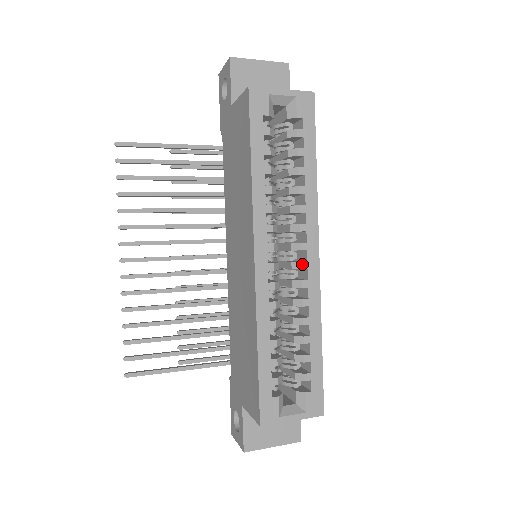
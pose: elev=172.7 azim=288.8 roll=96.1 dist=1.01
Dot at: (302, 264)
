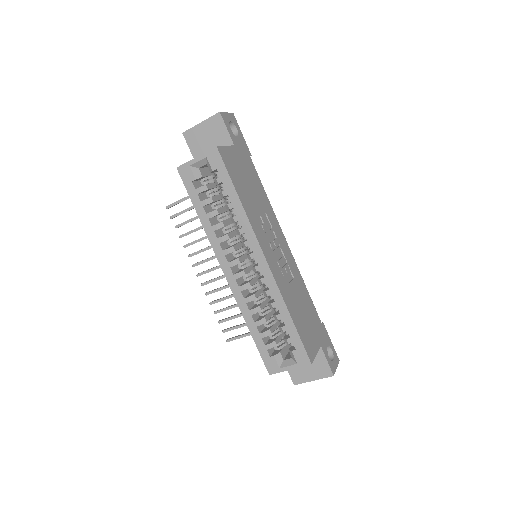
Dot at: (256, 268)
